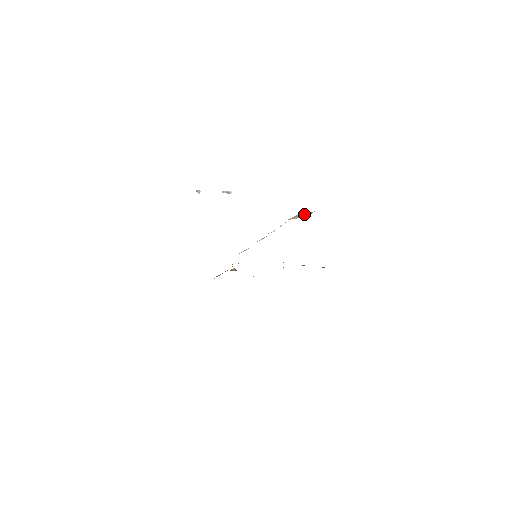
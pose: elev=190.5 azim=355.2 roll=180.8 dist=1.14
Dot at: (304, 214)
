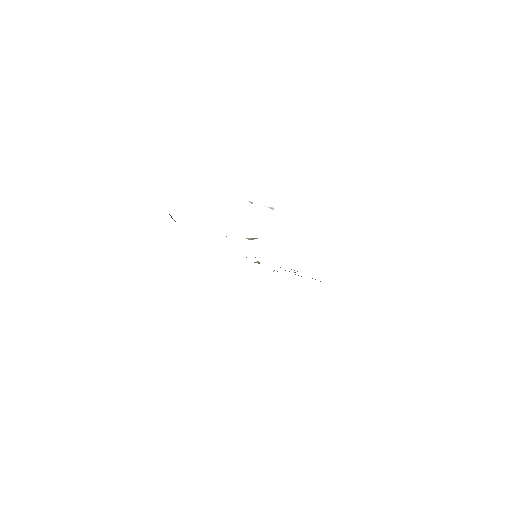
Dot at: (253, 238)
